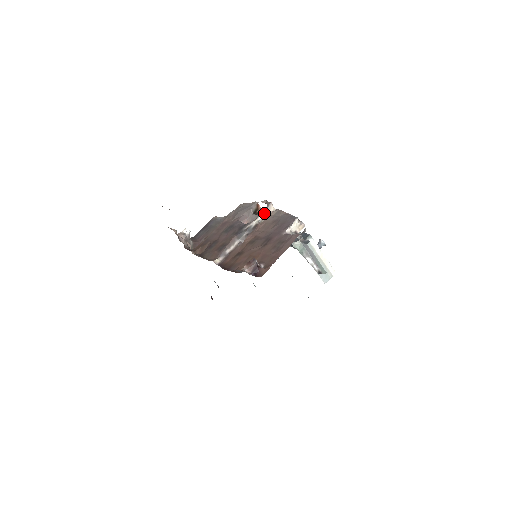
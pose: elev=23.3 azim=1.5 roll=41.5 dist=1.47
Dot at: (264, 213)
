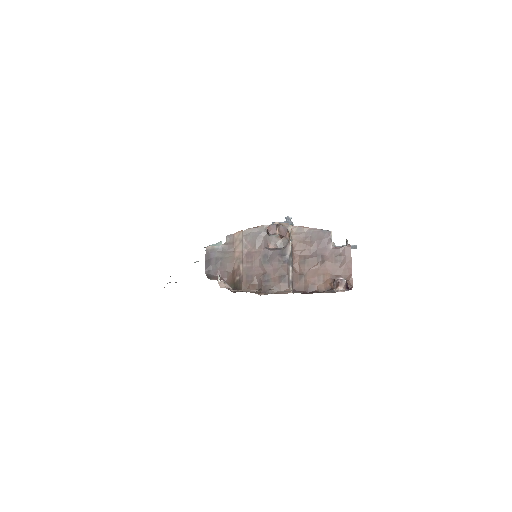
Dot at: (290, 235)
